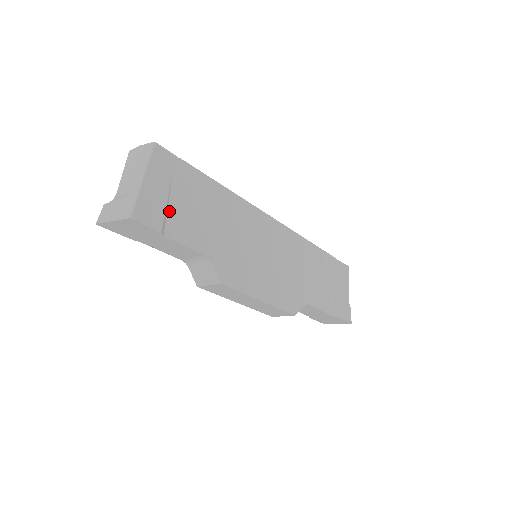
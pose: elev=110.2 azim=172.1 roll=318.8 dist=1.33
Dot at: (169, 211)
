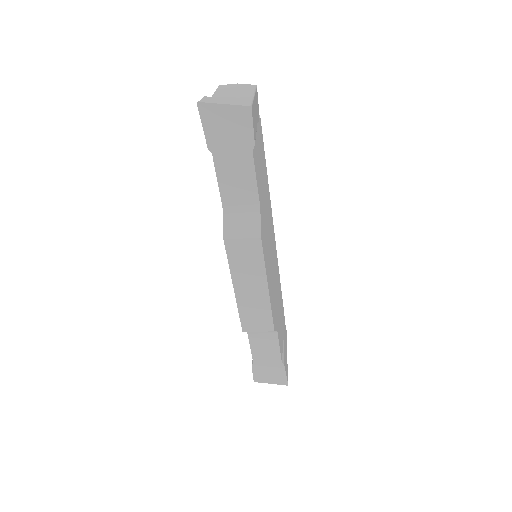
Dot at: occluded
